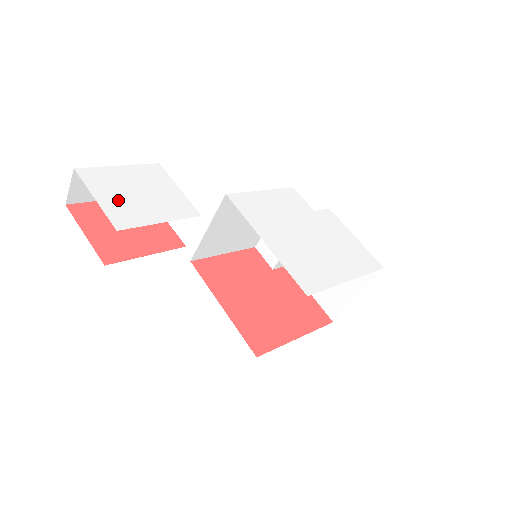
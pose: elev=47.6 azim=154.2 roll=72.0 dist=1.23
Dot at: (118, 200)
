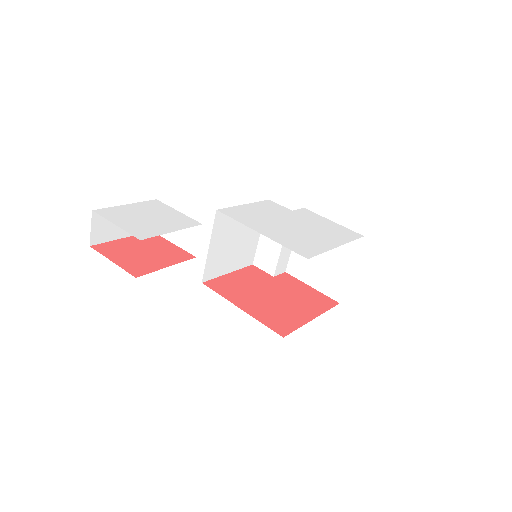
Dot at: (134, 223)
